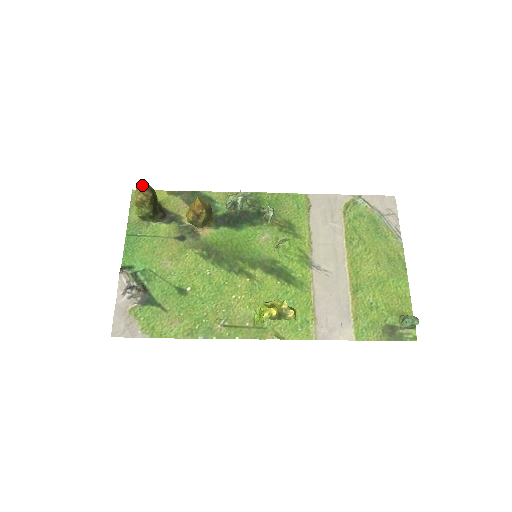
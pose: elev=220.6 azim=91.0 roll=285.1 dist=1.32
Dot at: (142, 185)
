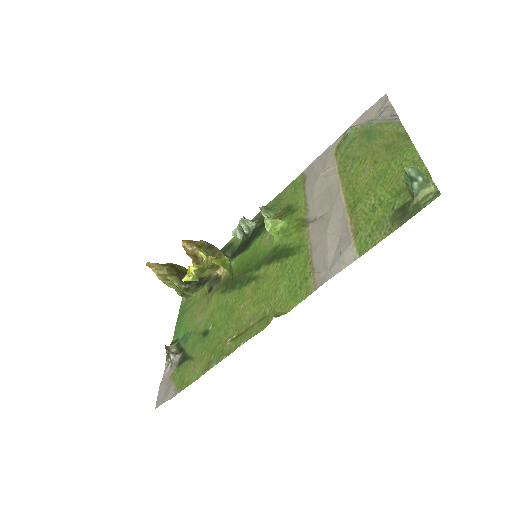
Dot at: (153, 263)
